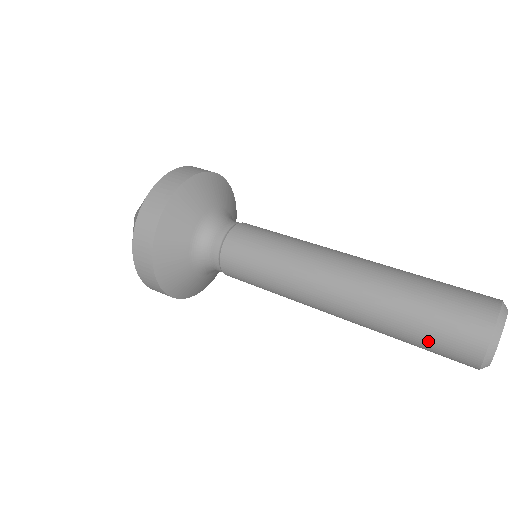
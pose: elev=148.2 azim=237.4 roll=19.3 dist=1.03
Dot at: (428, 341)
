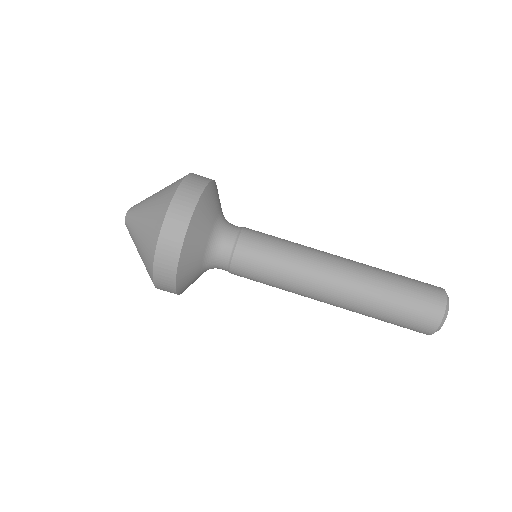
Dot at: (397, 324)
